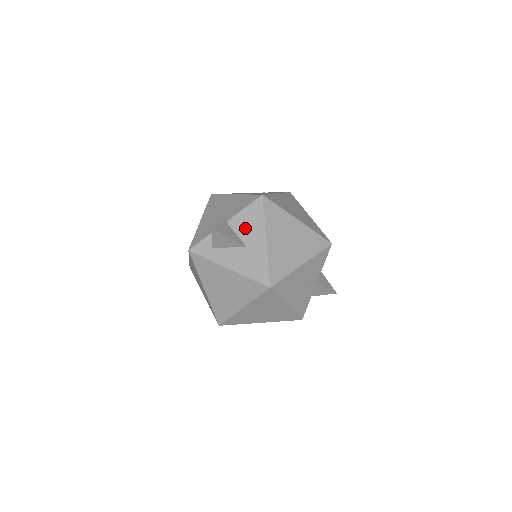
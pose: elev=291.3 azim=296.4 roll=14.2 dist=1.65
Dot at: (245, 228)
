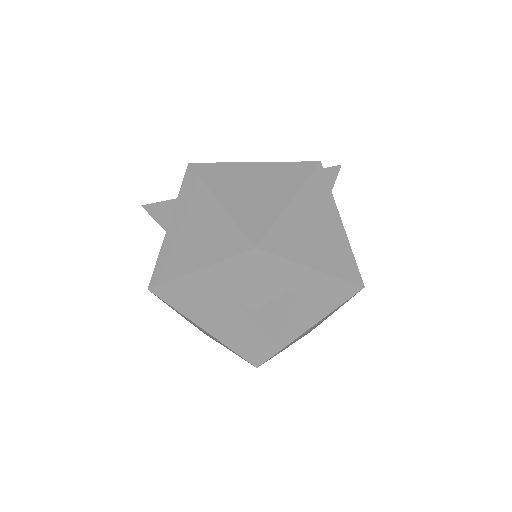
Dot at: occluded
